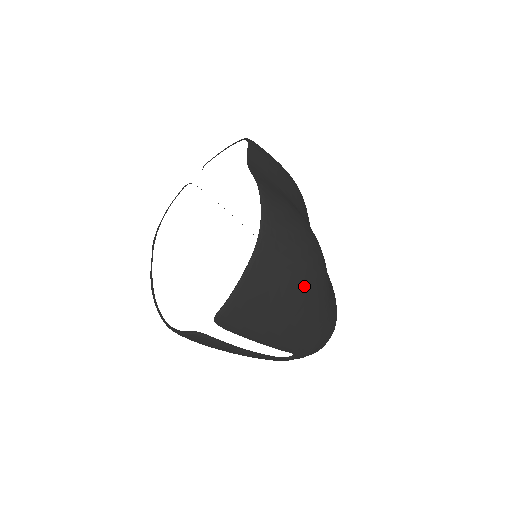
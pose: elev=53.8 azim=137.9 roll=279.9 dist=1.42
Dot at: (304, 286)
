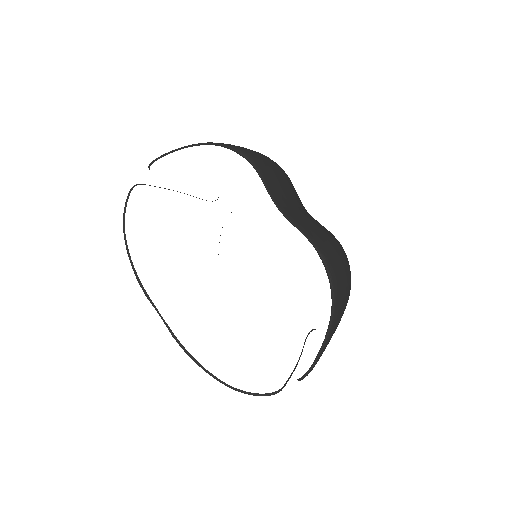
Dot at: occluded
